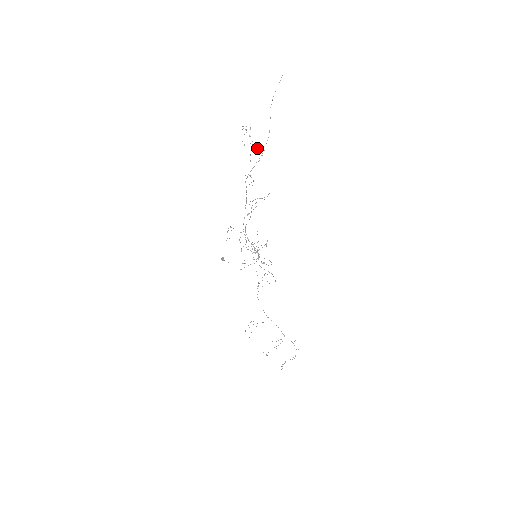
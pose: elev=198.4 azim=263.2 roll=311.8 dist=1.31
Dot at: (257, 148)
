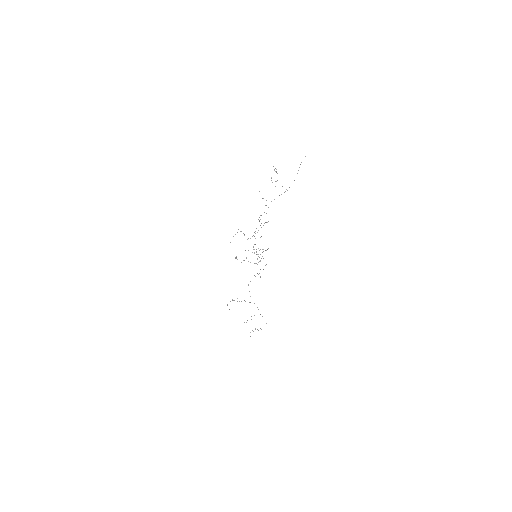
Dot at: (282, 186)
